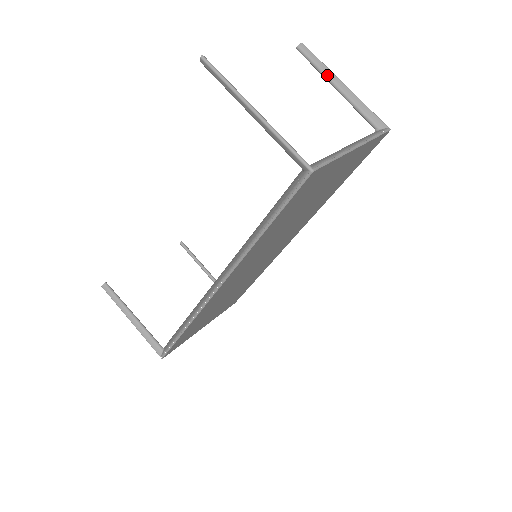
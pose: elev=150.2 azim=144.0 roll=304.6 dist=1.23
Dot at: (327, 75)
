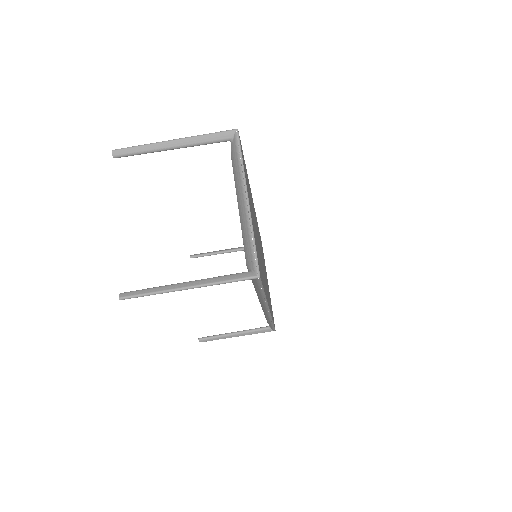
Dot at: (156, 150)
